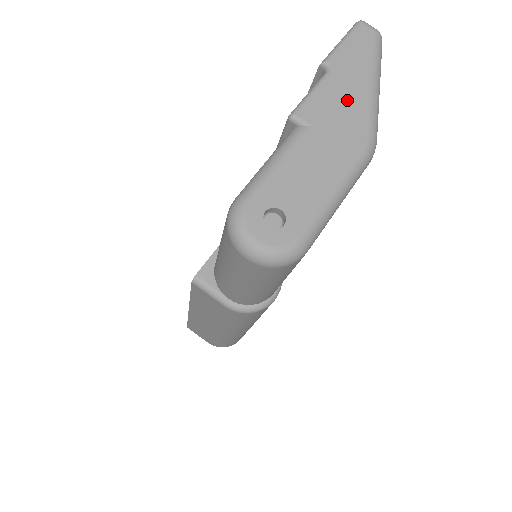
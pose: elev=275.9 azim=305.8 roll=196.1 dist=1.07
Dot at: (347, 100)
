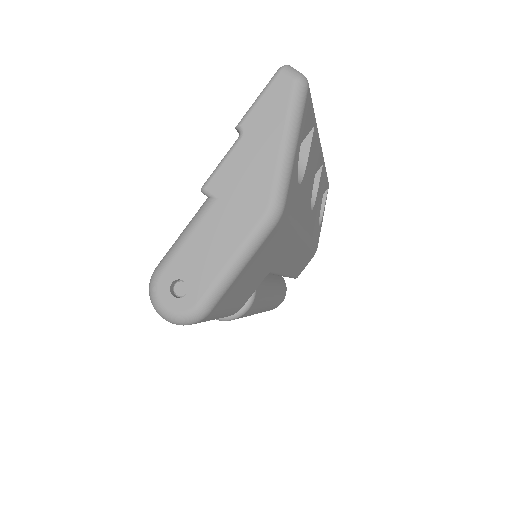
Dot at: (254, 167)
